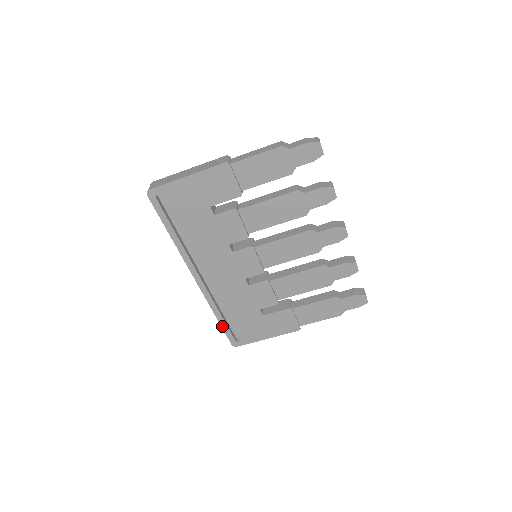
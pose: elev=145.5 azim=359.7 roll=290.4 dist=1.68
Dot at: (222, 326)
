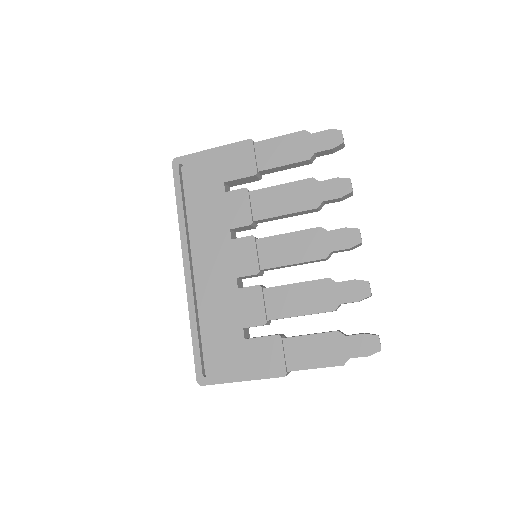
Dot at: (194, 345)
